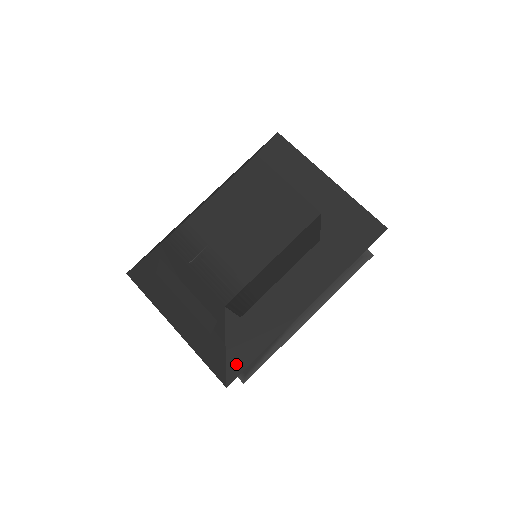
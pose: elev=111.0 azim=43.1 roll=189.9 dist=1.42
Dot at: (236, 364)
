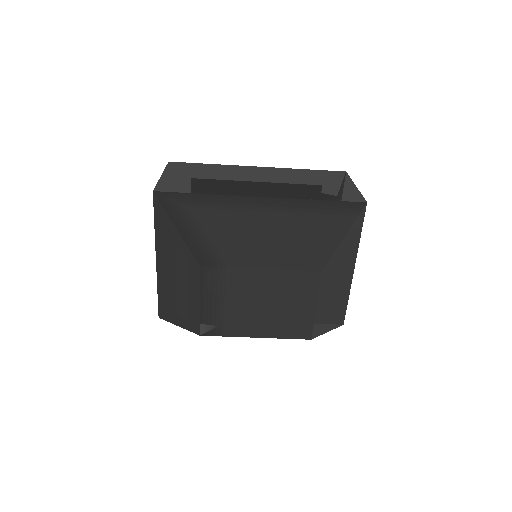
Dot at: occluded
